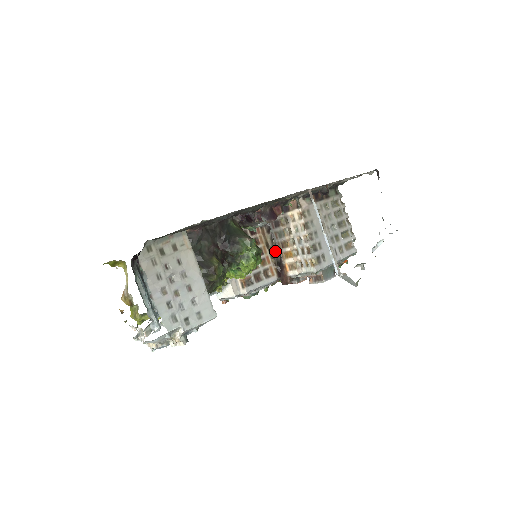
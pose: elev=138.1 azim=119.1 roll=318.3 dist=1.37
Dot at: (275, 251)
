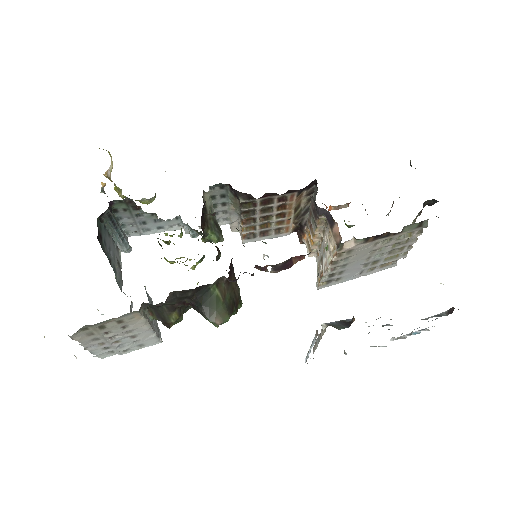
Dot at: (305, 212)
